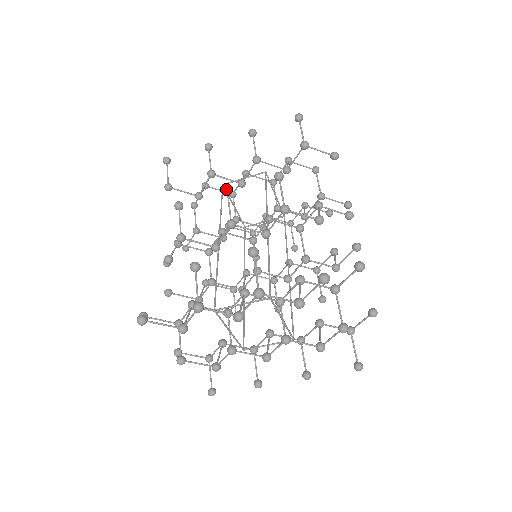
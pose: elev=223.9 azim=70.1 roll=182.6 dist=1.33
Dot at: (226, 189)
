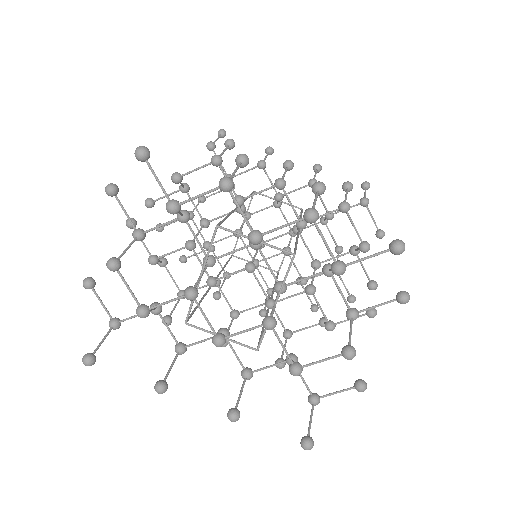
Dot at: occluded
